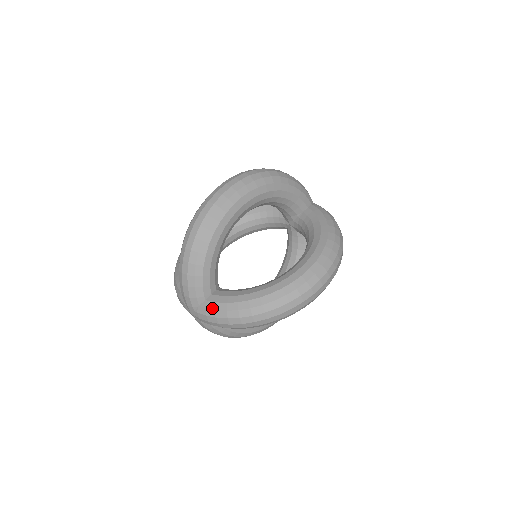
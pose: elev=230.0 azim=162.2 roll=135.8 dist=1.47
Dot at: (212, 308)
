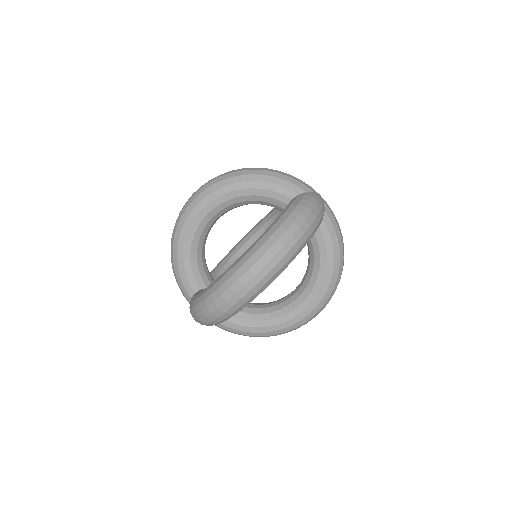
Dot at: occluded
